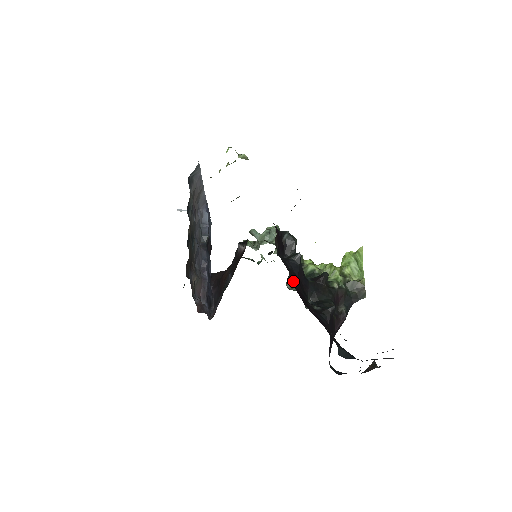
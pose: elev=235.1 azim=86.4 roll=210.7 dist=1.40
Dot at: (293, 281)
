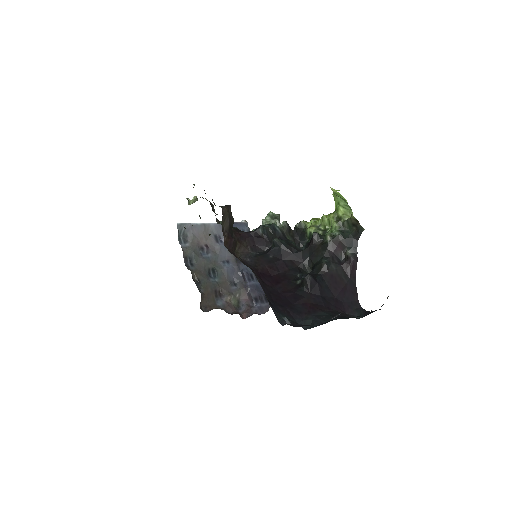
Dot at: (271, 271)
